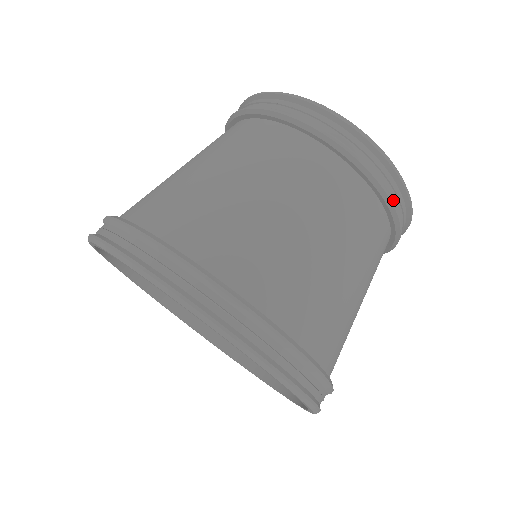
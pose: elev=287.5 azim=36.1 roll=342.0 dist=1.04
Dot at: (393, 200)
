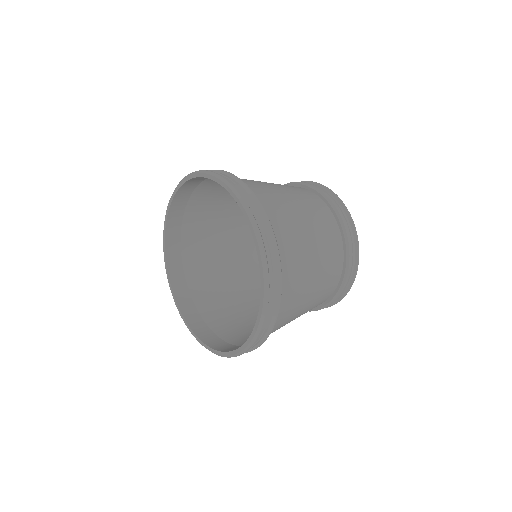
Dot at: (342, 219)
